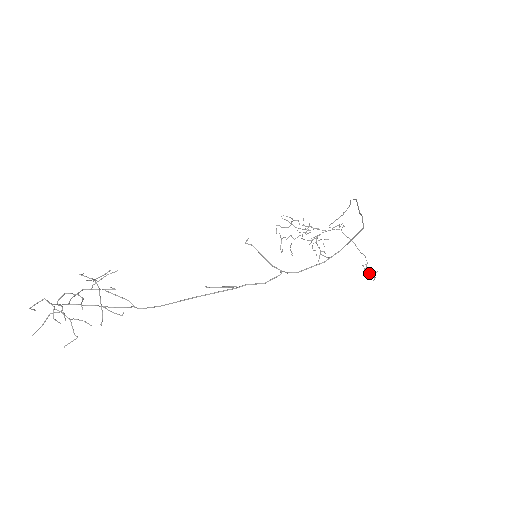
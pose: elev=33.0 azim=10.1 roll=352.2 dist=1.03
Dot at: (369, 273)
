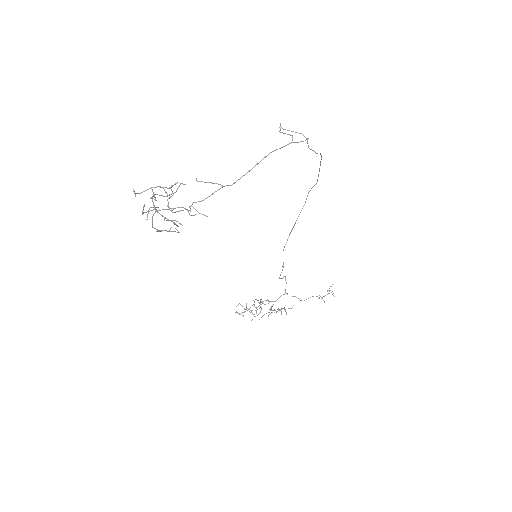
Dot at: (327, 294)
